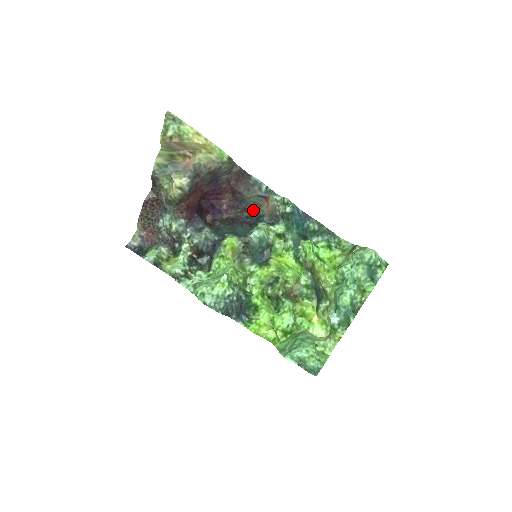
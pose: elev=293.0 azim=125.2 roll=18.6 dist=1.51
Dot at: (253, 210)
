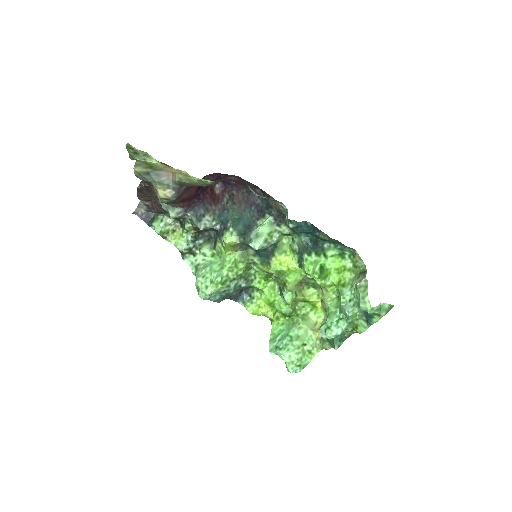
Dot at: (264, 192)
